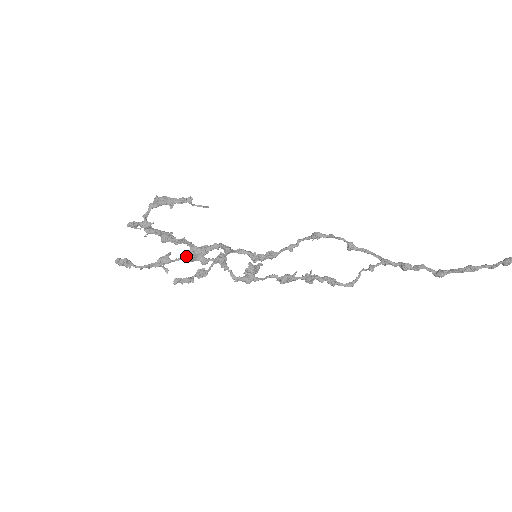
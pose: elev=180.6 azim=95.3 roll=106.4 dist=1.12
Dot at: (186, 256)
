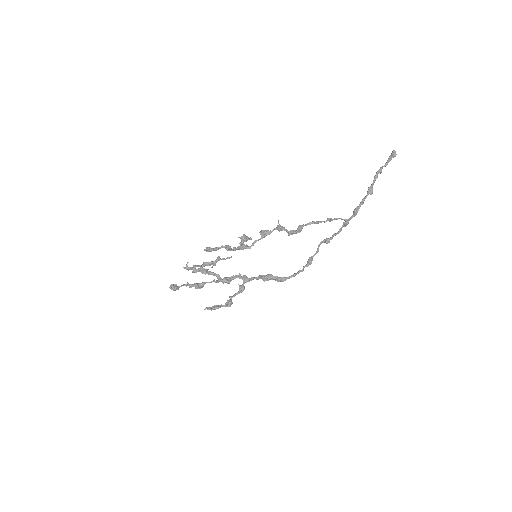
Dot at: (206, 247)
